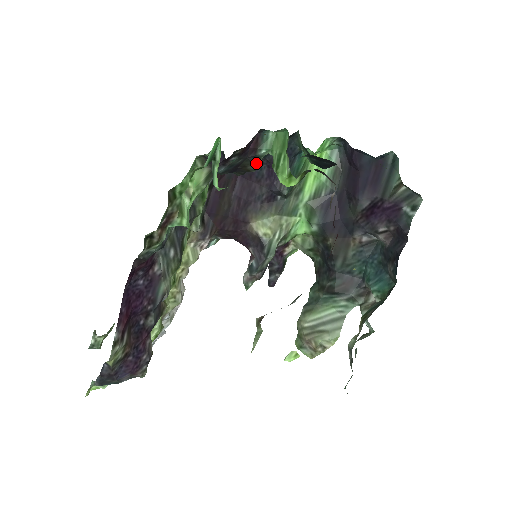
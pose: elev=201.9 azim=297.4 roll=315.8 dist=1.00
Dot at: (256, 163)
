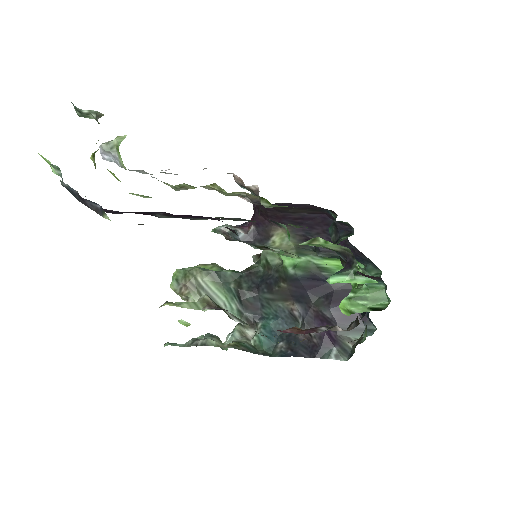
Dot at: occluded
